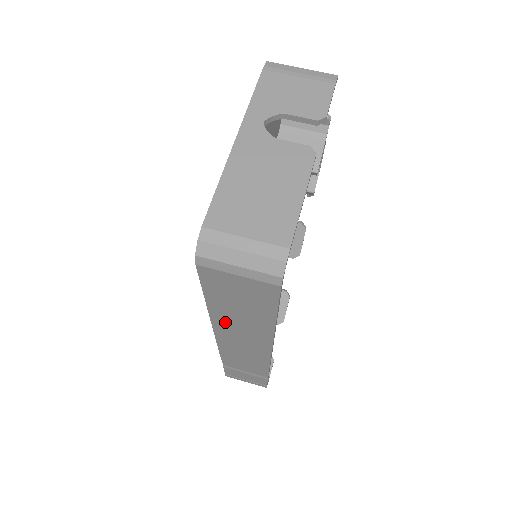
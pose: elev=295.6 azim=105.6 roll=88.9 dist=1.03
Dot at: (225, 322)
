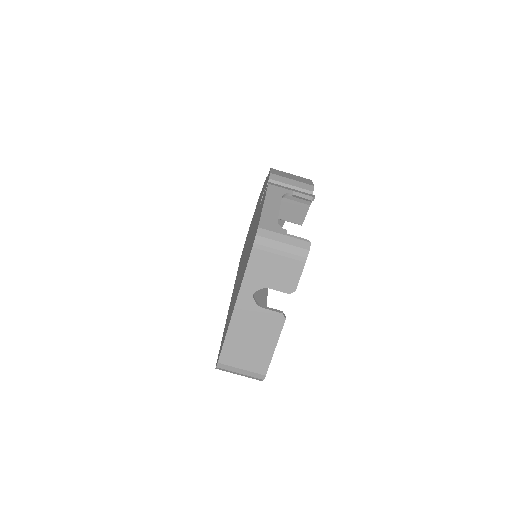
Dot at: occluded
